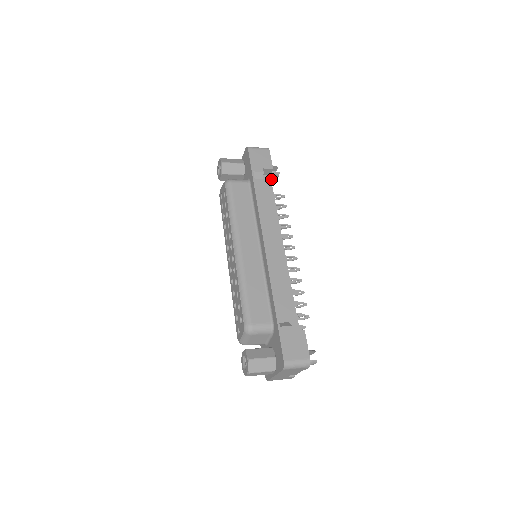
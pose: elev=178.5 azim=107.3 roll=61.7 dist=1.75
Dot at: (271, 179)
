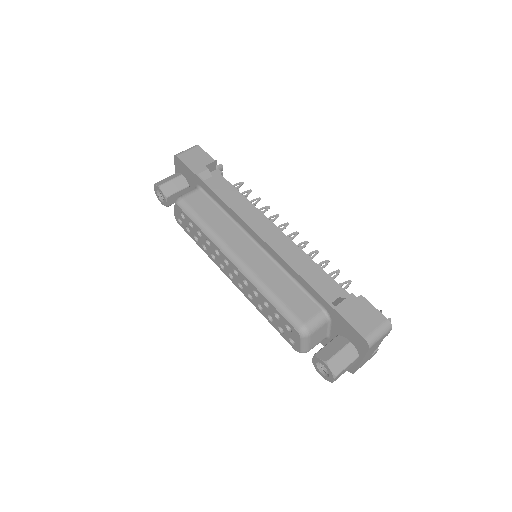
Dot at: (219, 173)
